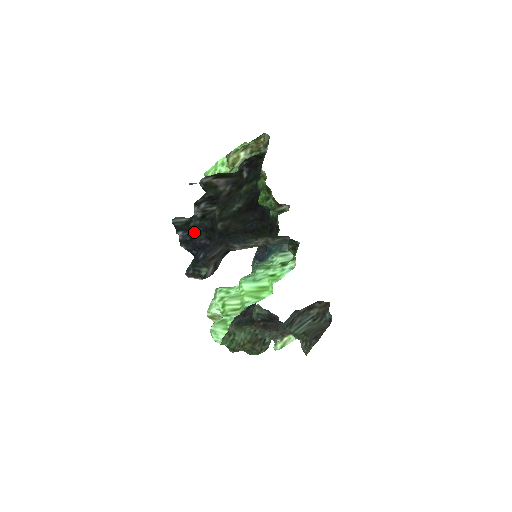
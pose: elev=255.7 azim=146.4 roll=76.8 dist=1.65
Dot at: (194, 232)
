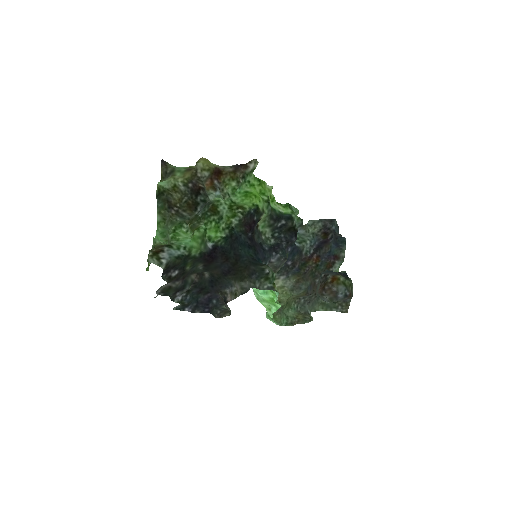
Dot at: (194, 300)
